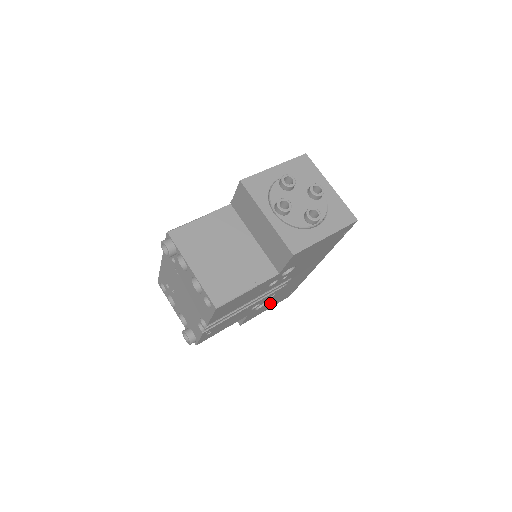
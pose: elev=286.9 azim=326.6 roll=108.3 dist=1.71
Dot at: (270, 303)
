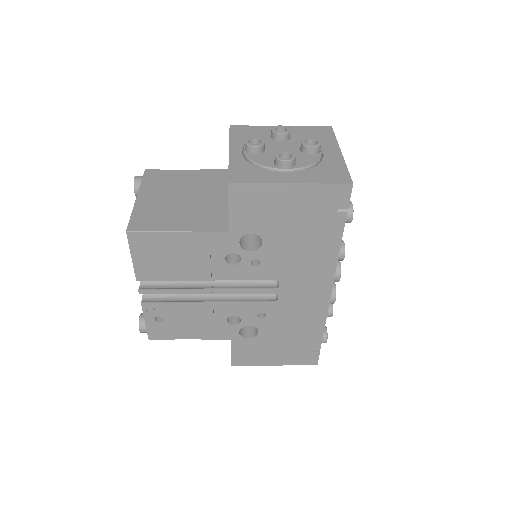
Dot at: (272, 344)
